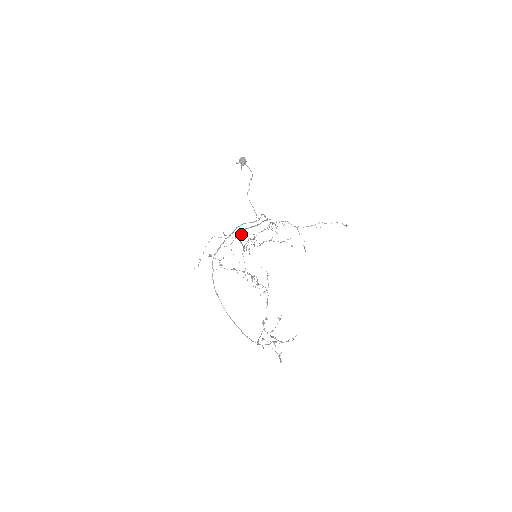
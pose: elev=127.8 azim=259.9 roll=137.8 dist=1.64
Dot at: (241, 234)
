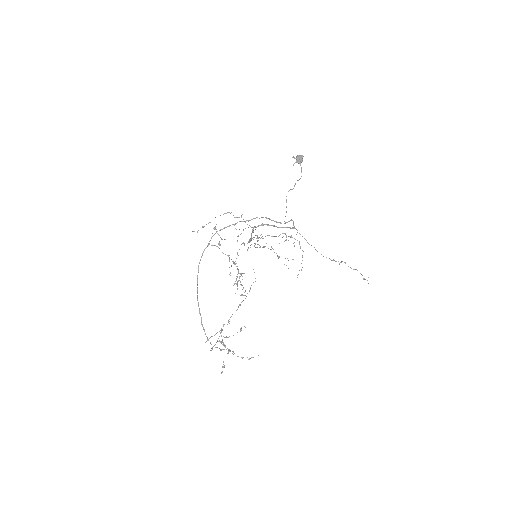
Dot at: (258, 226)
